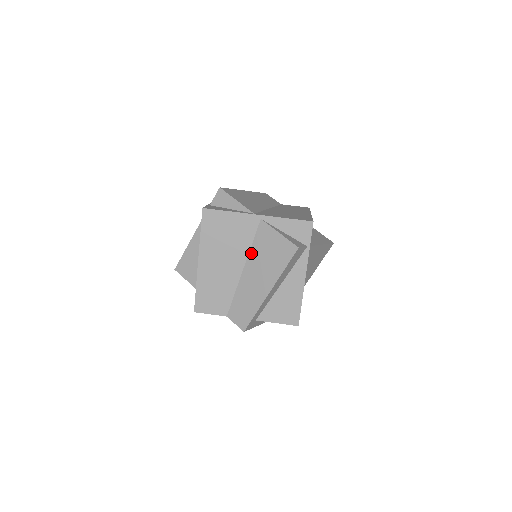
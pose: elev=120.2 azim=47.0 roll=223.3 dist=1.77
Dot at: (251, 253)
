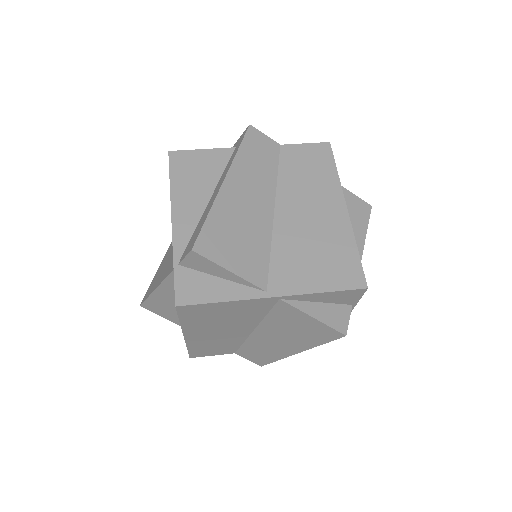
Dot at: (265, 322)
